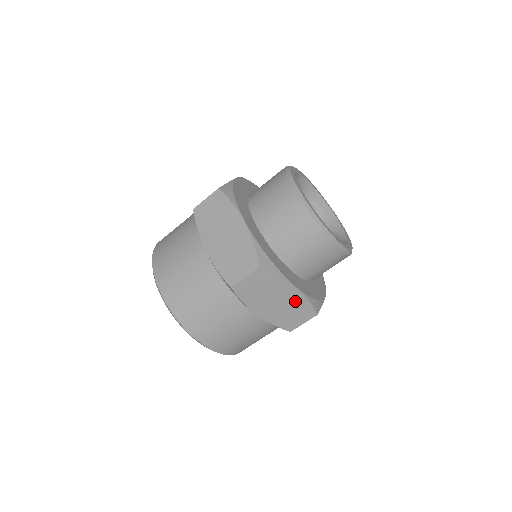
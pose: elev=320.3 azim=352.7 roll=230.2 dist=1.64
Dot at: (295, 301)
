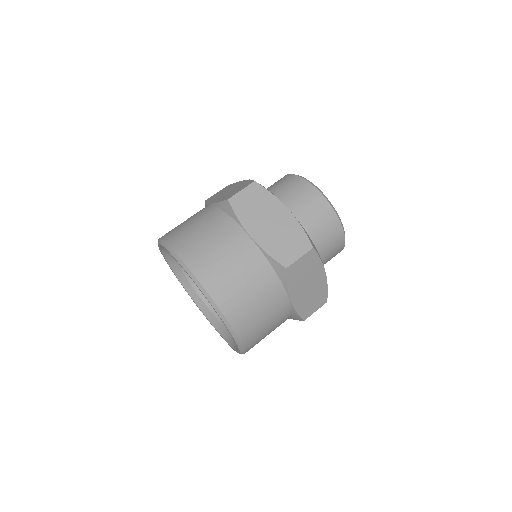
Dot at: (289, 226)
